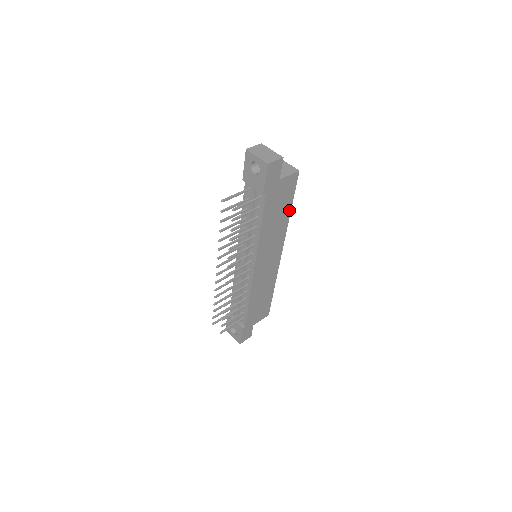
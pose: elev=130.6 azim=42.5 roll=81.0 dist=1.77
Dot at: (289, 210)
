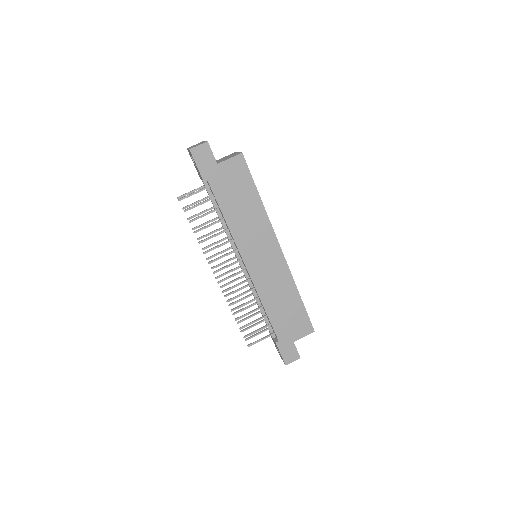
Dot at: (257, 197)
